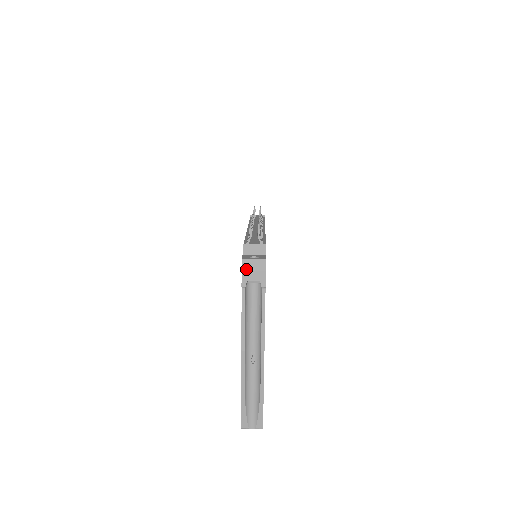
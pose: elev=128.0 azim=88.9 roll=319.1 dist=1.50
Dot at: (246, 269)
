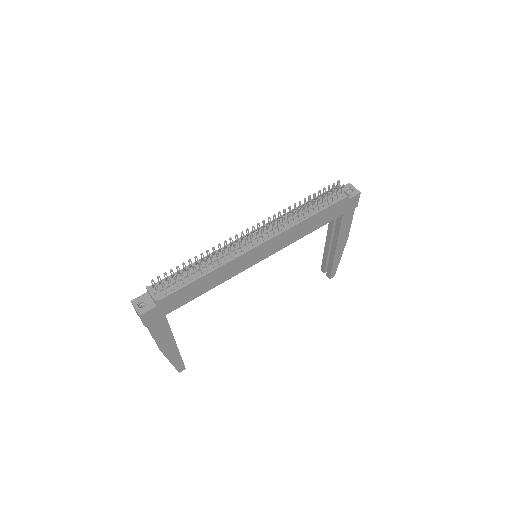
Dot at: (134, 308)
